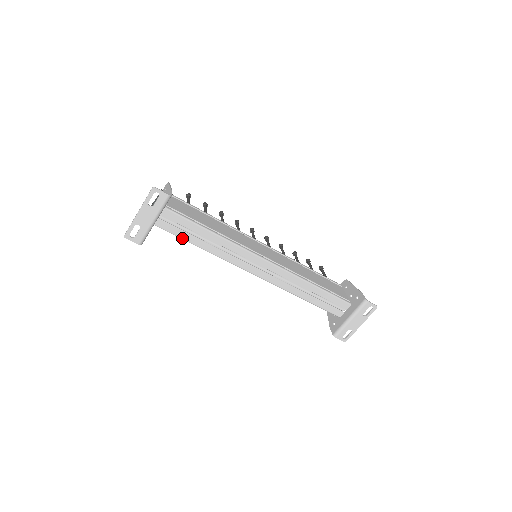
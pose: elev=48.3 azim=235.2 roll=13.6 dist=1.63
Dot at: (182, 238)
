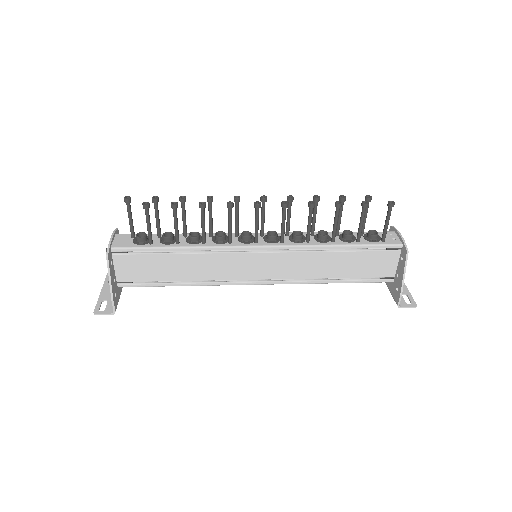
Dot at: occluded
